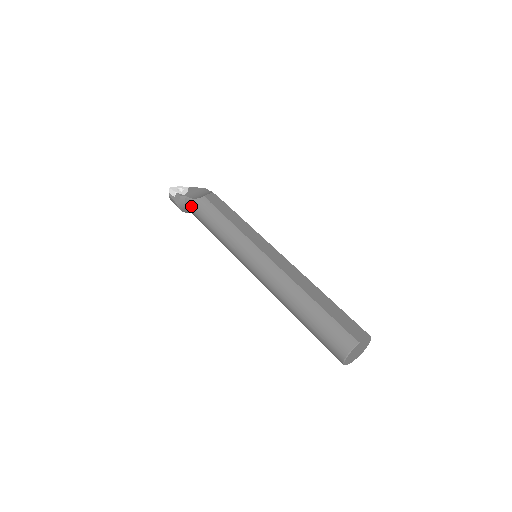
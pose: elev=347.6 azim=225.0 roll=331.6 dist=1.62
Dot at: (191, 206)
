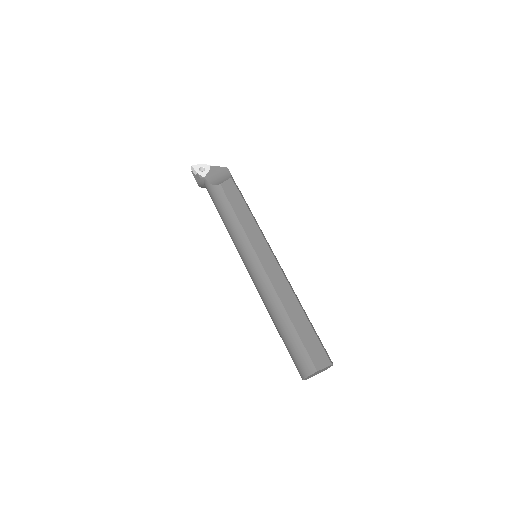
Dot at: (208, 190)
